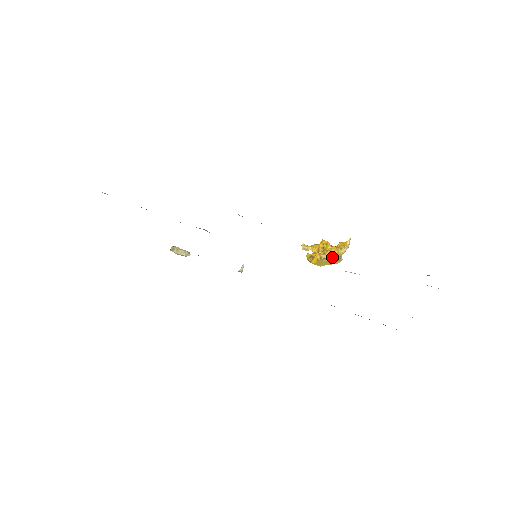
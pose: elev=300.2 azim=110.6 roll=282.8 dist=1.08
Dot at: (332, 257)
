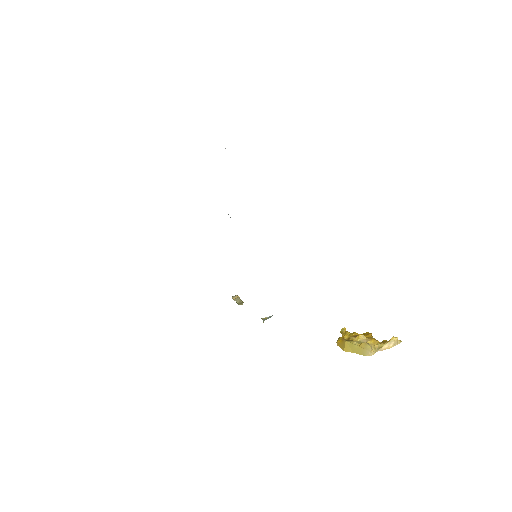
Dot at: (361, 342)
